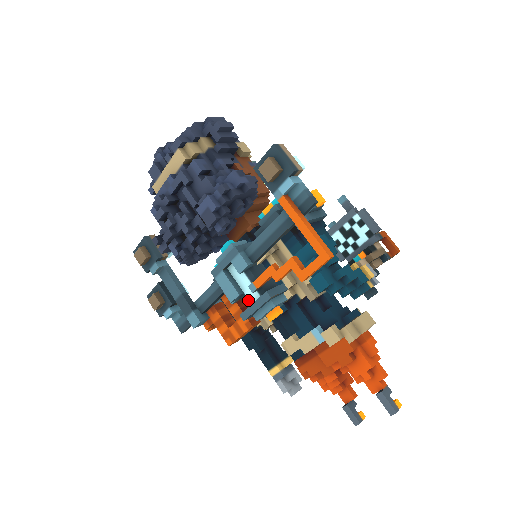
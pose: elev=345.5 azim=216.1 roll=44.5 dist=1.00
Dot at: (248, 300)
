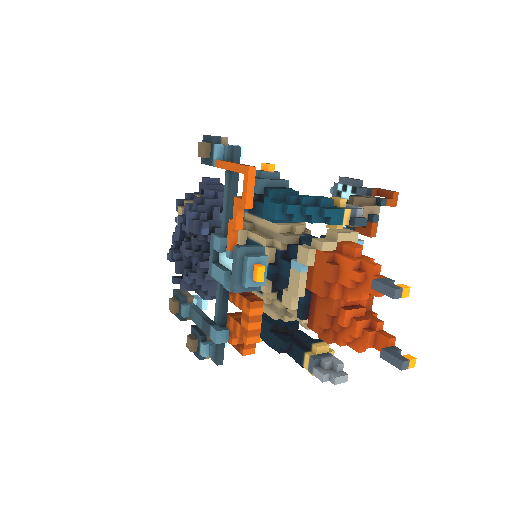
Dot at: occluded
